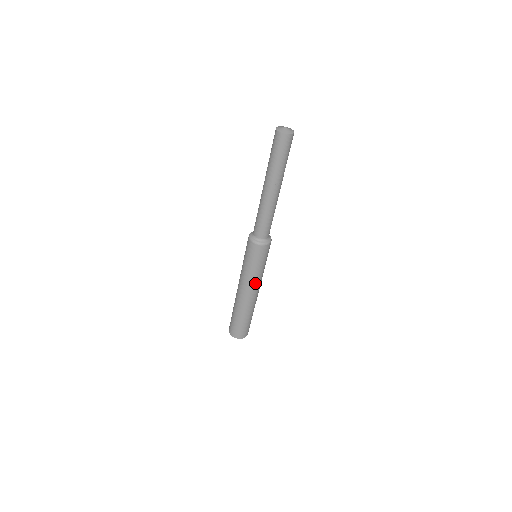
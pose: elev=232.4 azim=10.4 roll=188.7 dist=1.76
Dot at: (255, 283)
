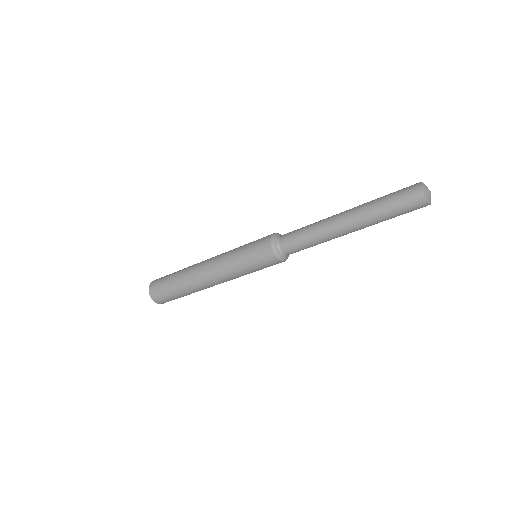
Dot at: occluded
